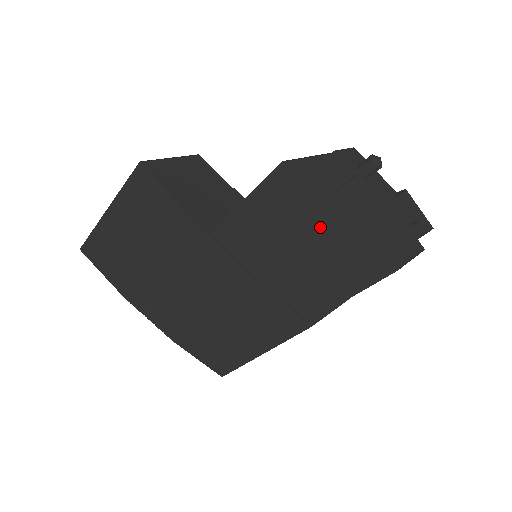
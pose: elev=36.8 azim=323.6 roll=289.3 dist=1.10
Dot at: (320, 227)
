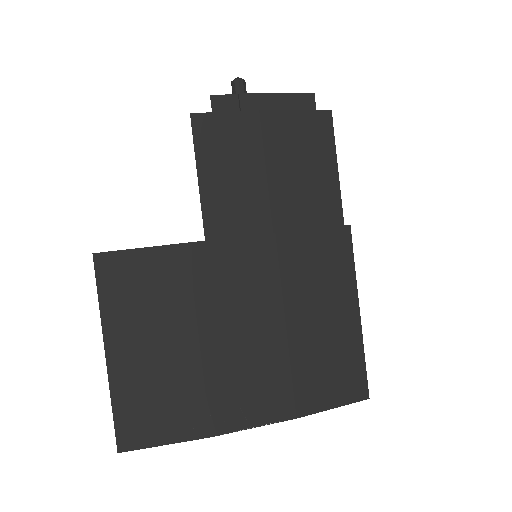
Dot at: (261, 132)
